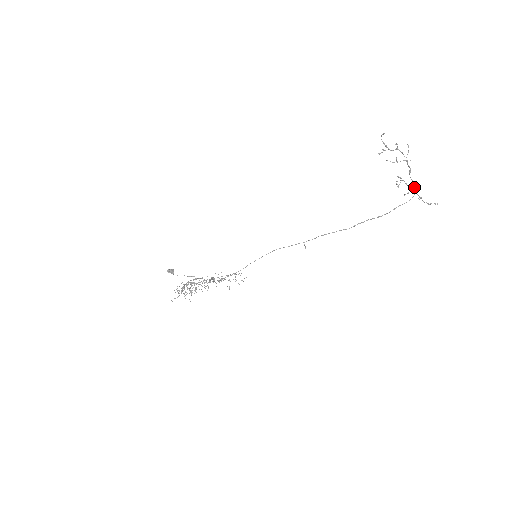
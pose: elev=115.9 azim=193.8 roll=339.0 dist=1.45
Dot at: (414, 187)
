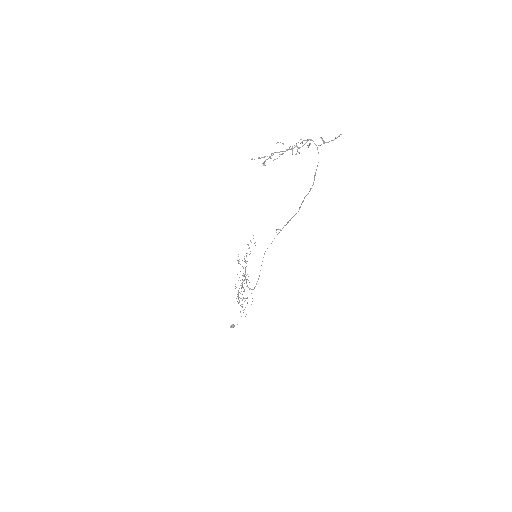
Dot at: occluded
